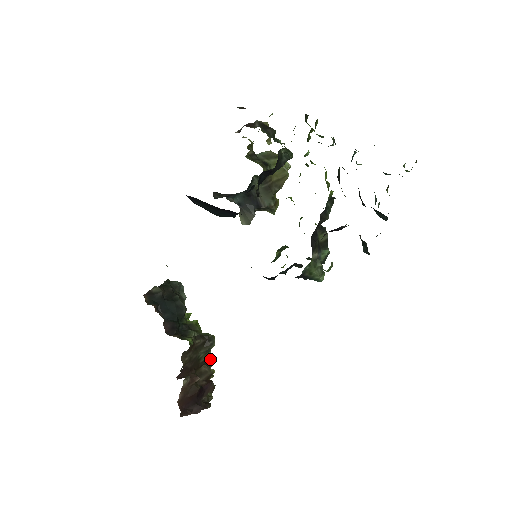
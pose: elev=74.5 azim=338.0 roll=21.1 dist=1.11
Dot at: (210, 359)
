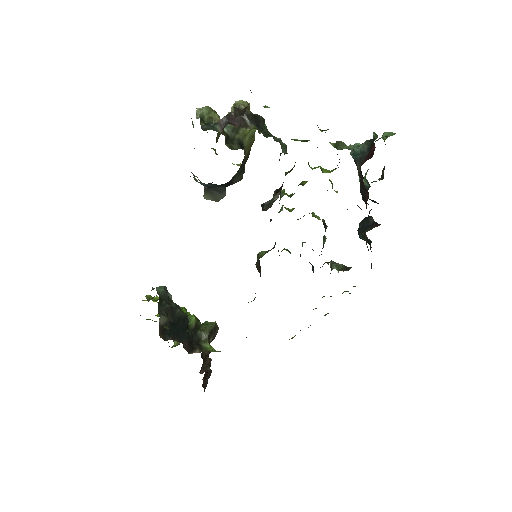
Dot at: occluded
